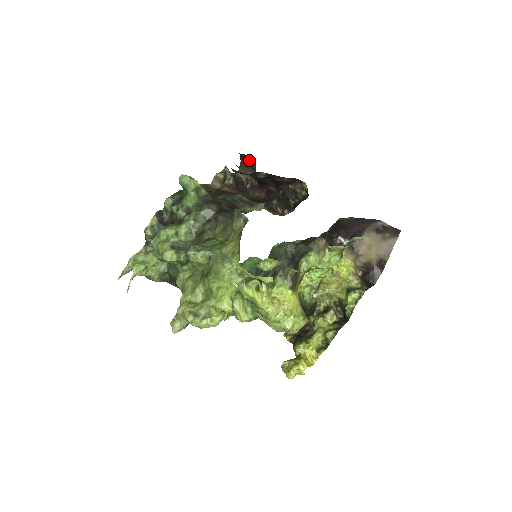
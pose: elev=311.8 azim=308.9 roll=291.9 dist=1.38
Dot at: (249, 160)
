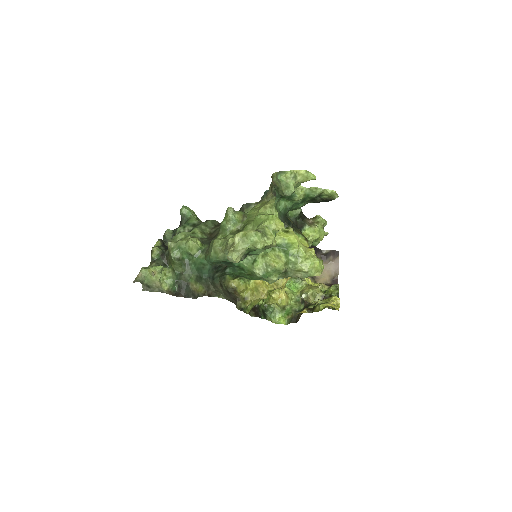
Dot at: occluded
